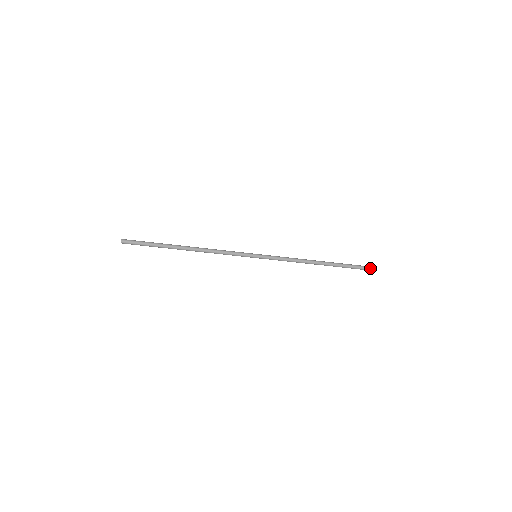
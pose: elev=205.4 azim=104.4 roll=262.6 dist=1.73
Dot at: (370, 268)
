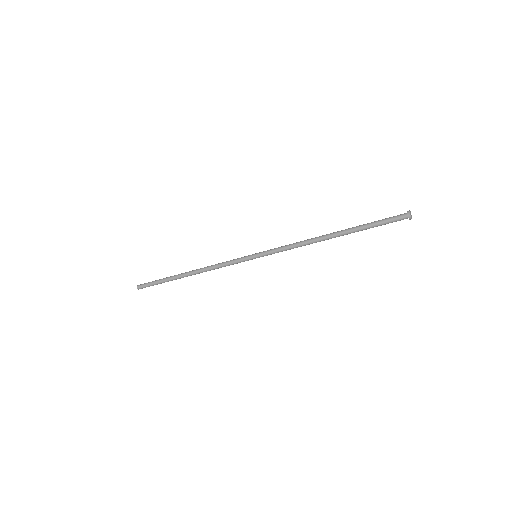
Dot at: occluded
